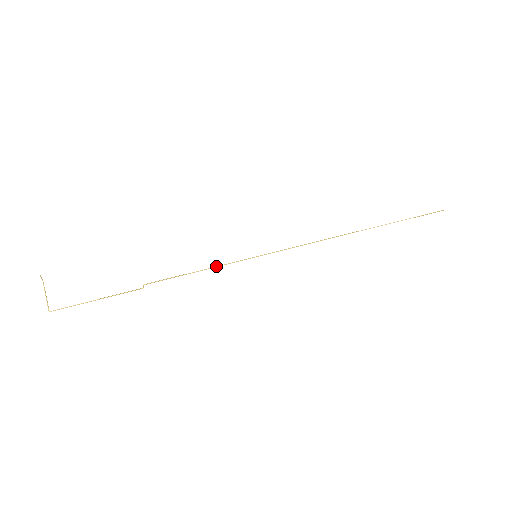
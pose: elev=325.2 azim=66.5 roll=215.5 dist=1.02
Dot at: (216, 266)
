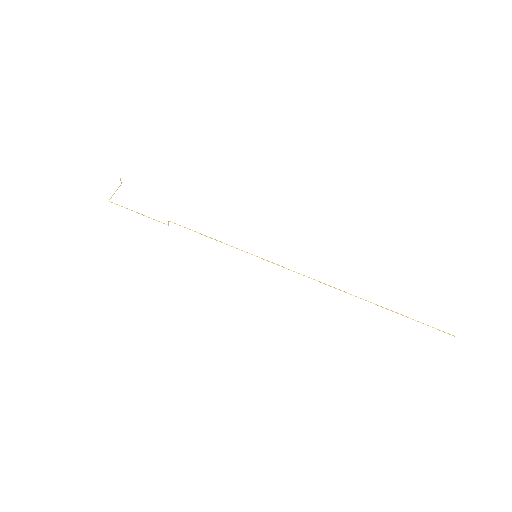
Dot at: (222, 242)
